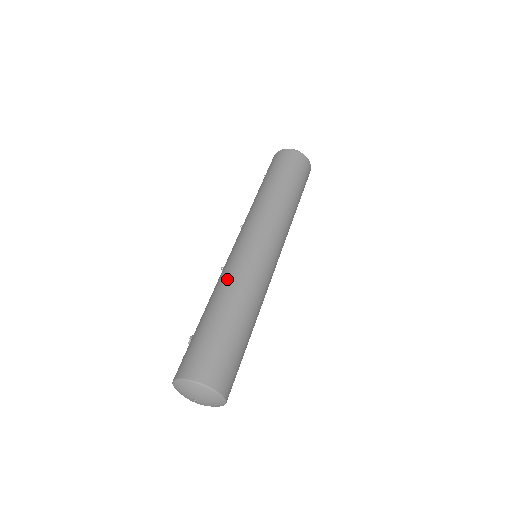
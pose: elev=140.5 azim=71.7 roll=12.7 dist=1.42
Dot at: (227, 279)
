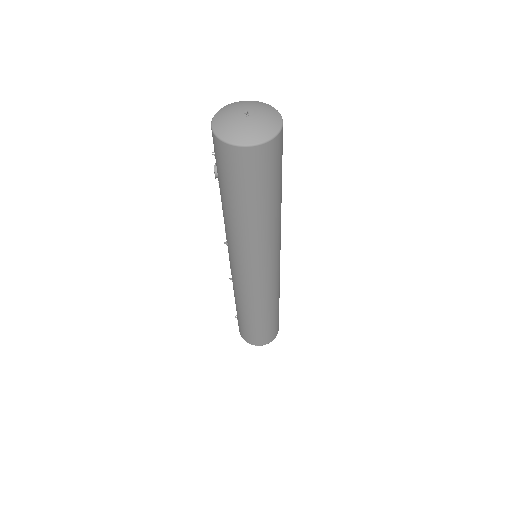
Dot at: occluded
